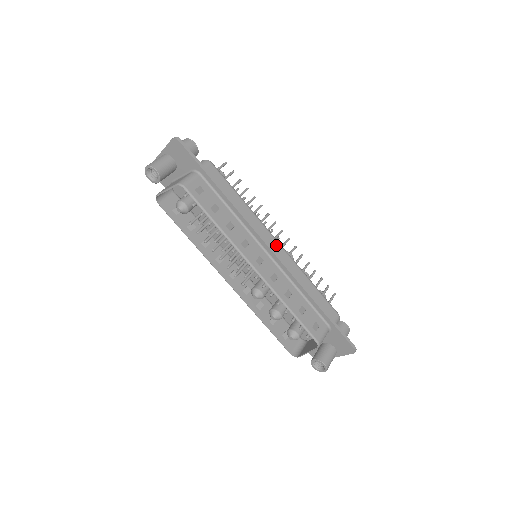
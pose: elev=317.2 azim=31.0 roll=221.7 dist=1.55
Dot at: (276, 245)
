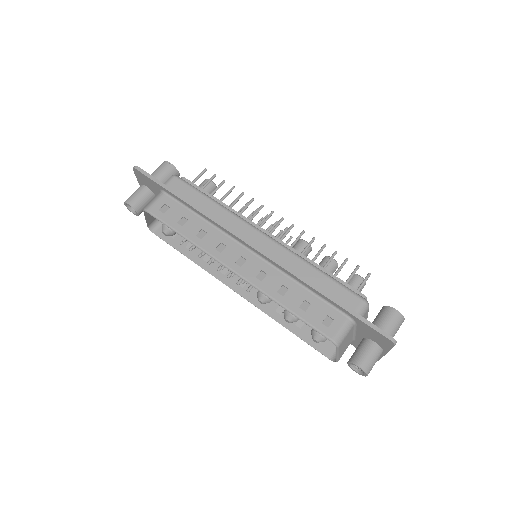
Dot at: (261, 238)
